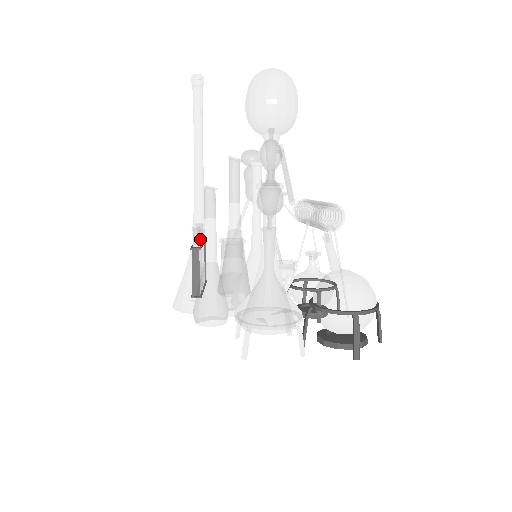
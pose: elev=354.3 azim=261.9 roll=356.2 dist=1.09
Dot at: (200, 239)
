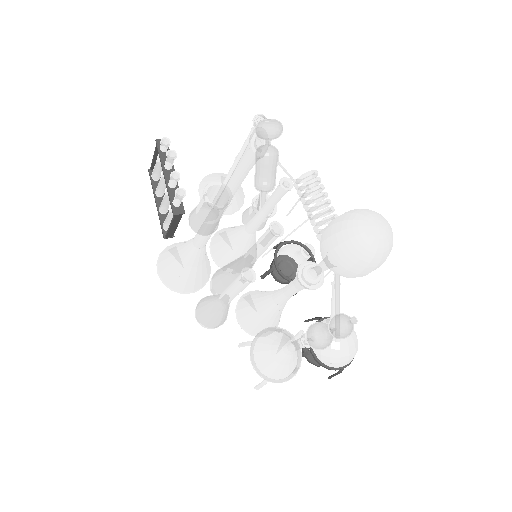
Dot at: (202, 247)
